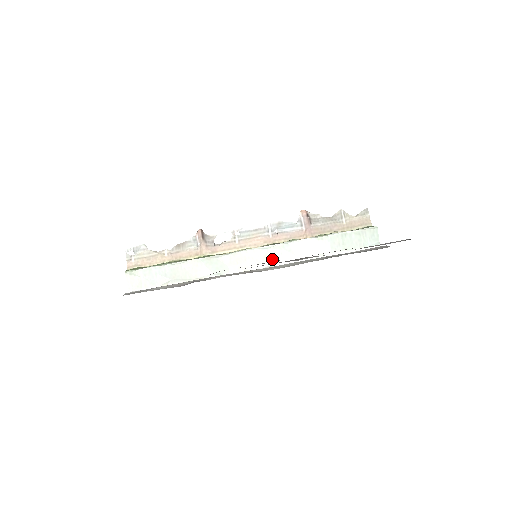
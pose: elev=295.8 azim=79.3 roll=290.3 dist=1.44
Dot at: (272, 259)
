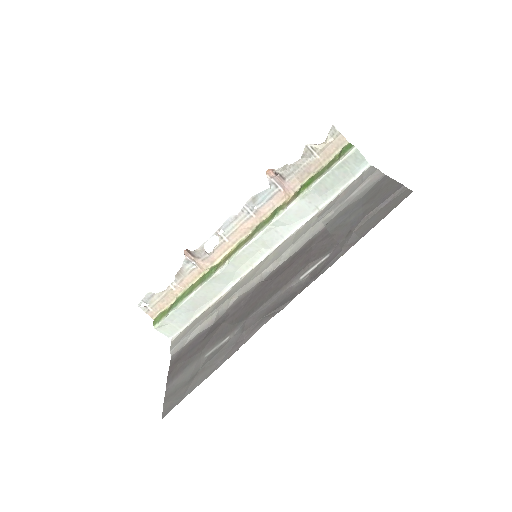
Dot at: (271, 242)
